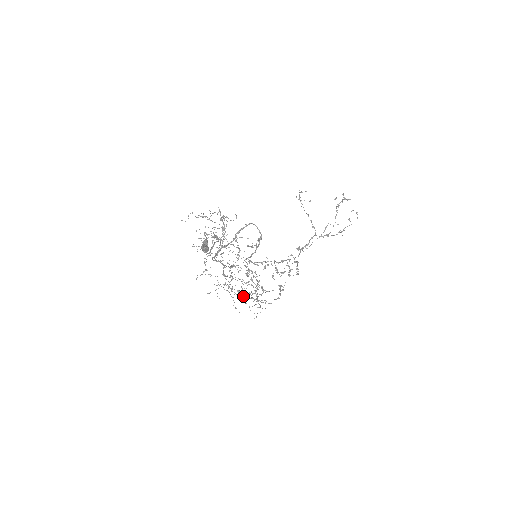
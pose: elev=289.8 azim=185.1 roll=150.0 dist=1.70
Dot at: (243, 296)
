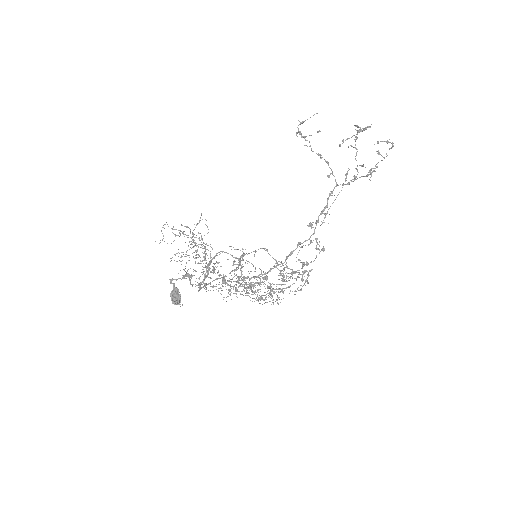
Dot at: occluded
